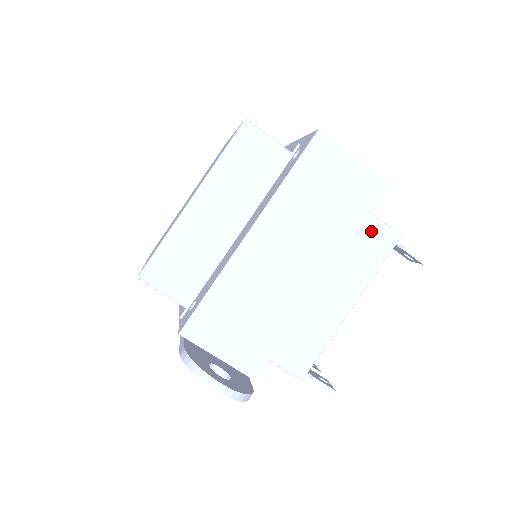
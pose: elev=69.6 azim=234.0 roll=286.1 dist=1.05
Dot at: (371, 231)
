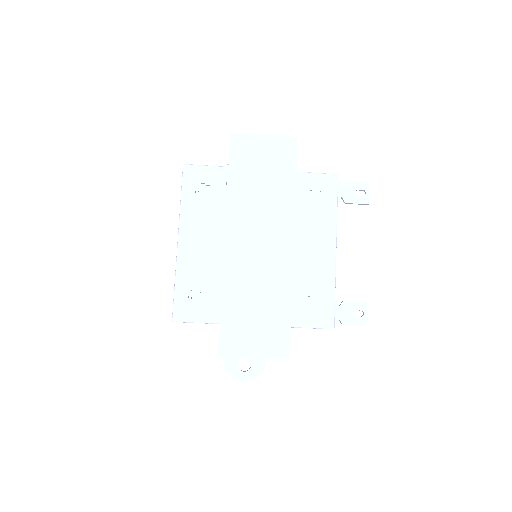
Dot at: occluded
